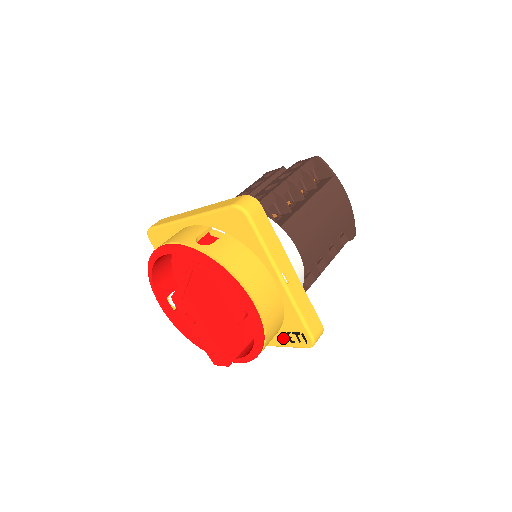
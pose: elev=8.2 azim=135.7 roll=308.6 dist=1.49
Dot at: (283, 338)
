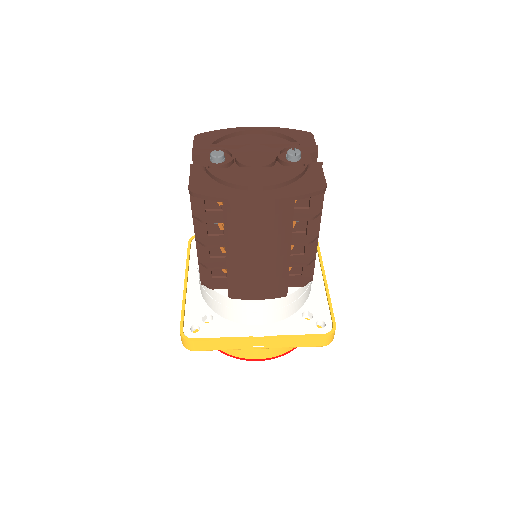
Dot at: occluded
